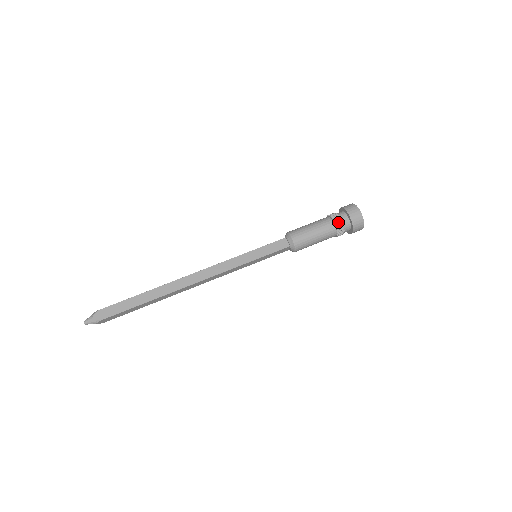
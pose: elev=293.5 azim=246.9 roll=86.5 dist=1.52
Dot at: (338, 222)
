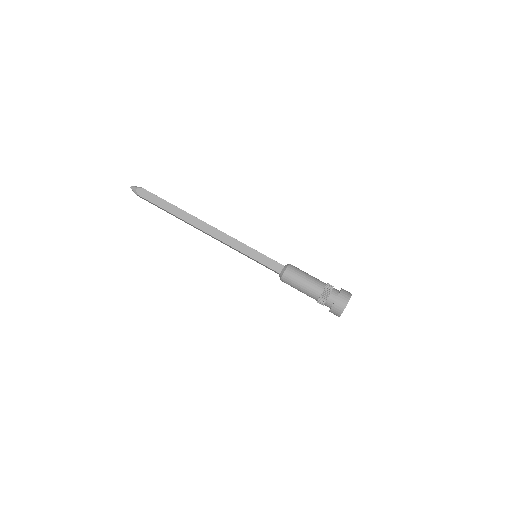
Dot at: (325, 295)
